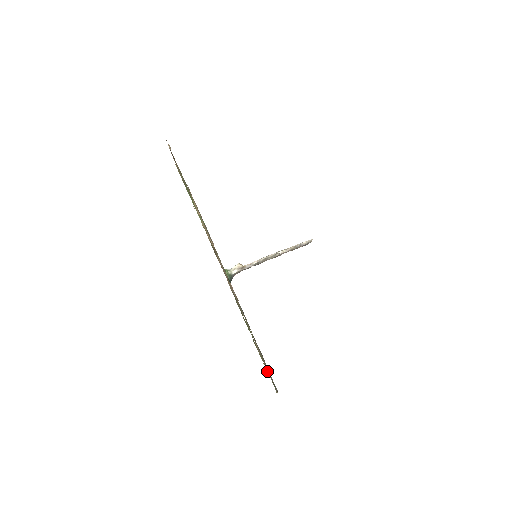
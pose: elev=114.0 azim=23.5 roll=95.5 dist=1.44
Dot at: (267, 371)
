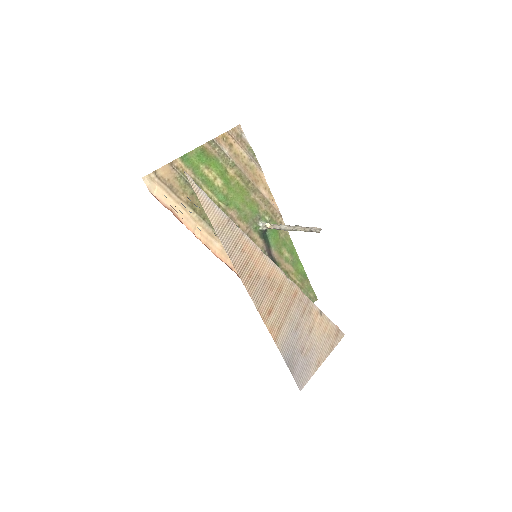
Dot at: (306, 288)
